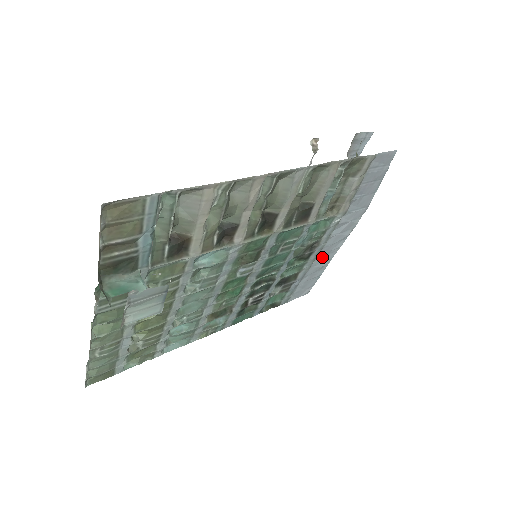
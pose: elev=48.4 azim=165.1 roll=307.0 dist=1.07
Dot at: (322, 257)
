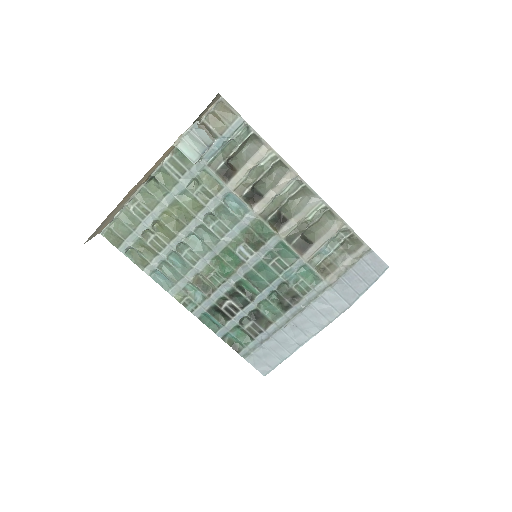
Dot at: (295, 328)
